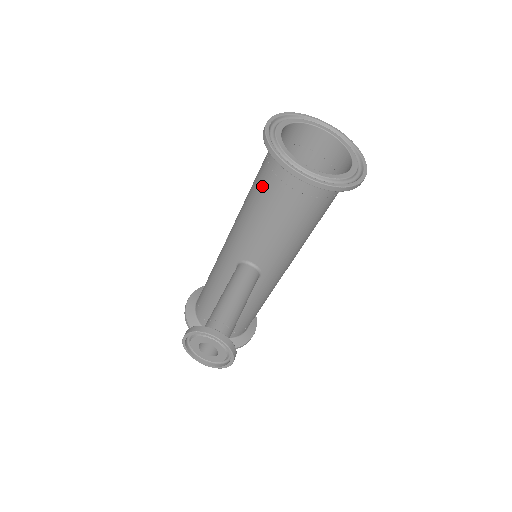
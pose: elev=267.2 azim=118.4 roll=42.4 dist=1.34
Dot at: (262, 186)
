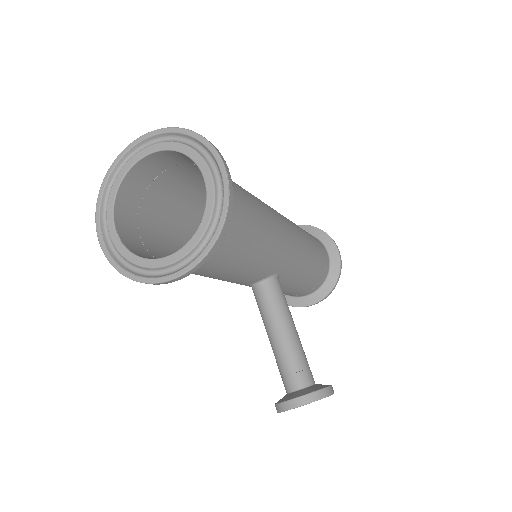
Dot at: occluded
